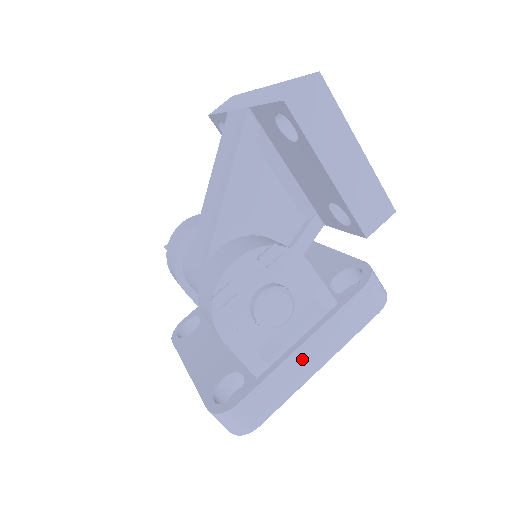
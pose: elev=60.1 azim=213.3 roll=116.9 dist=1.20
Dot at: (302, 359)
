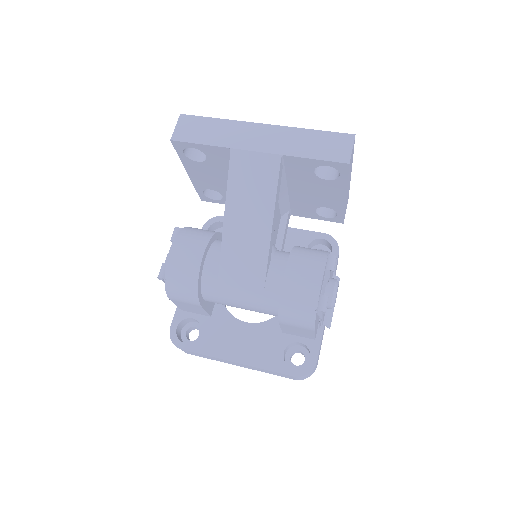
Dot at: occluded
